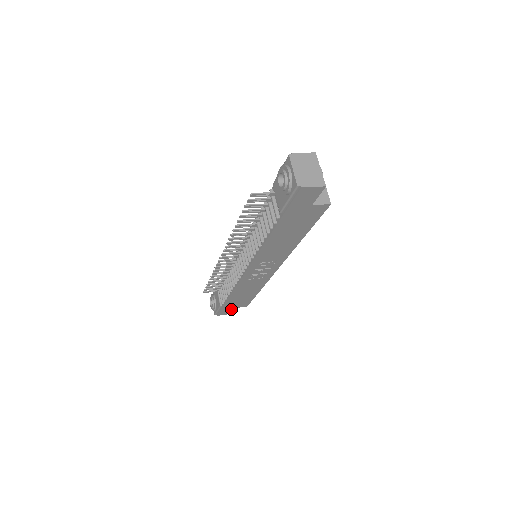
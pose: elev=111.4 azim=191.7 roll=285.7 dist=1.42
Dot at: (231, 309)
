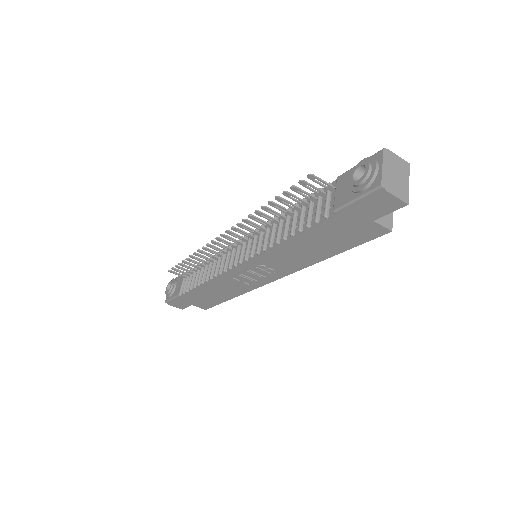
Dot at: (187, 304)
